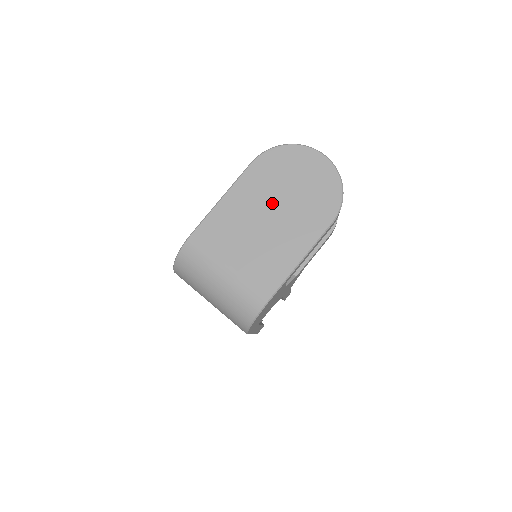
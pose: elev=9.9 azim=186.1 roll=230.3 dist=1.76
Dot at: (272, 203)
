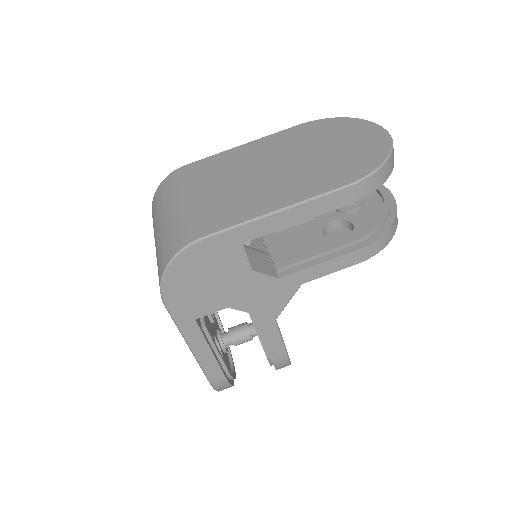
Dot at: (289, 156)
